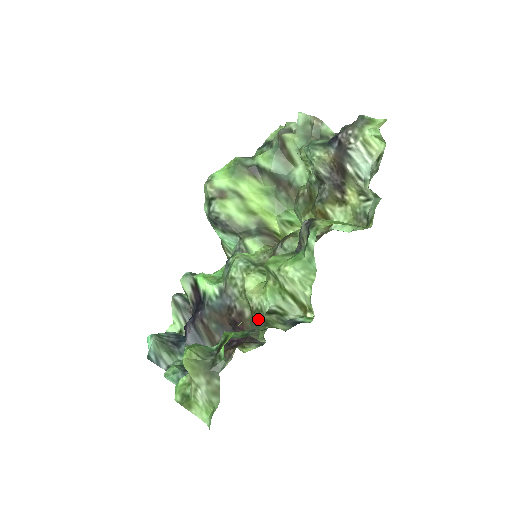
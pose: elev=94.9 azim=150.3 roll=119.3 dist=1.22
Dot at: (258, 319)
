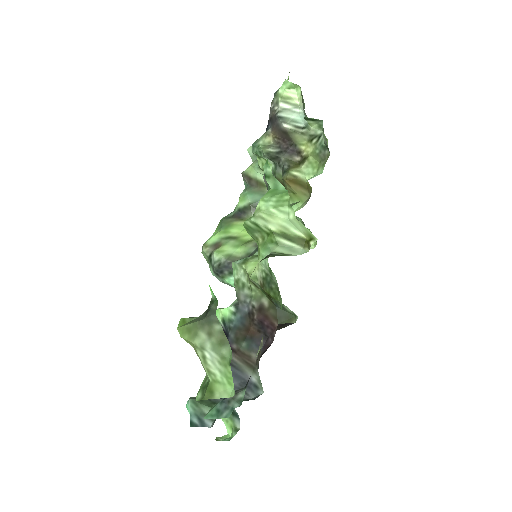
Dot at: (269, 287)
